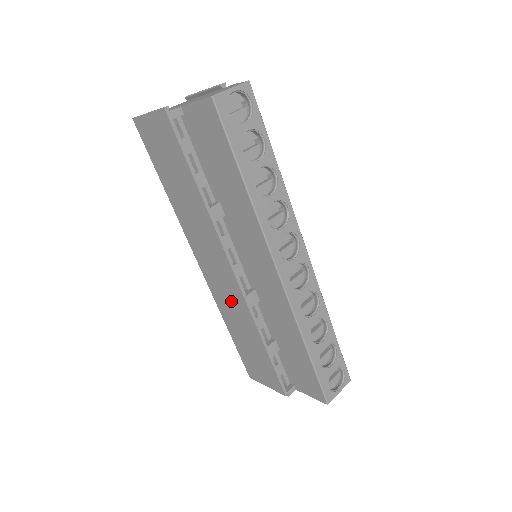
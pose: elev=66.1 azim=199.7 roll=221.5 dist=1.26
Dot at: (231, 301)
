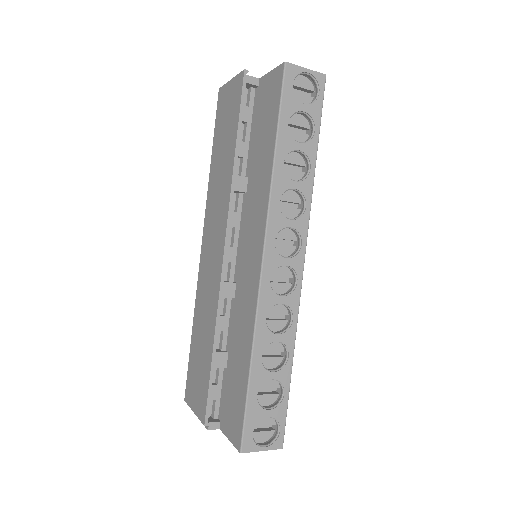
Dot at: (209, 289)
